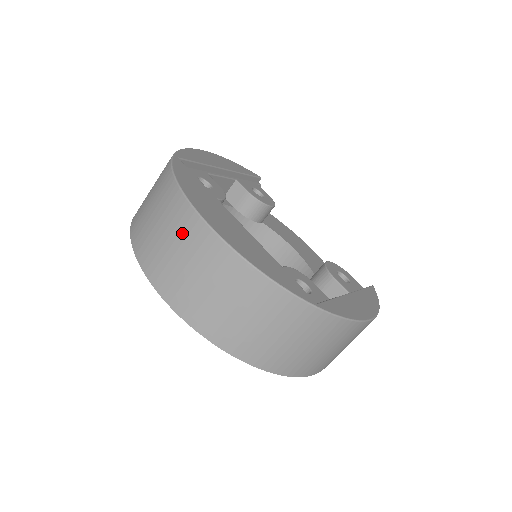
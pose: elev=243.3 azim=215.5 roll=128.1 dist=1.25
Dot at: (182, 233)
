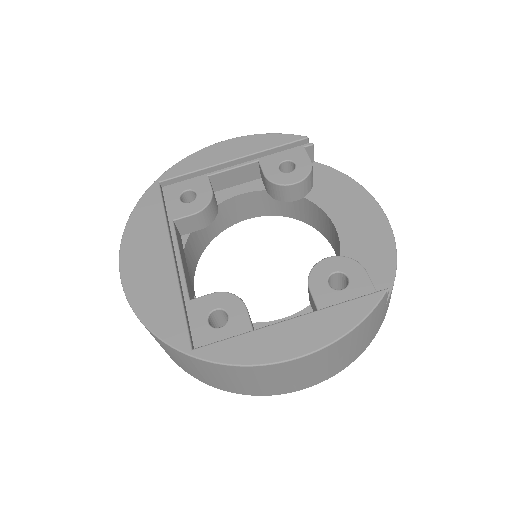
Dot at: occluded
